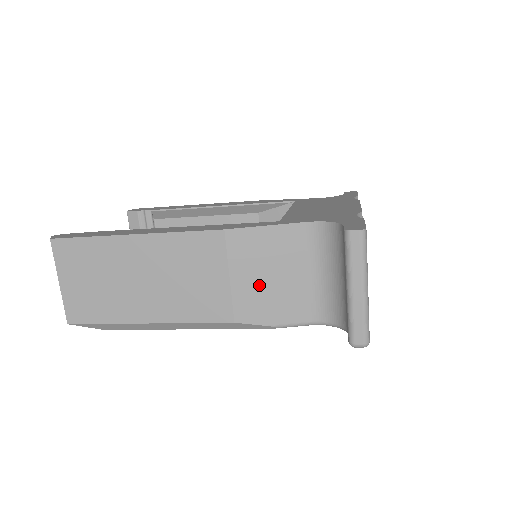
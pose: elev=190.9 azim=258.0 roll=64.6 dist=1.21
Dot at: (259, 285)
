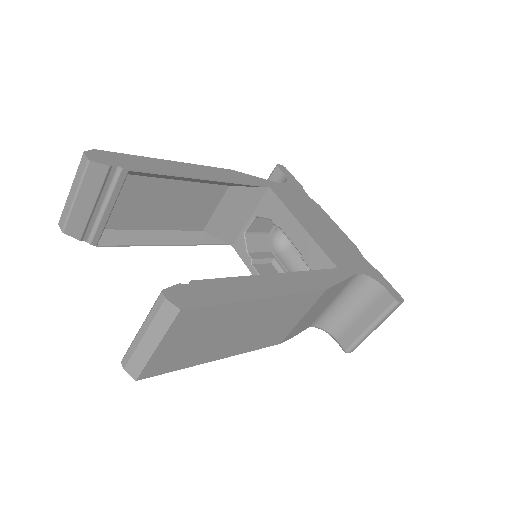
Dot at: (309, 317)
